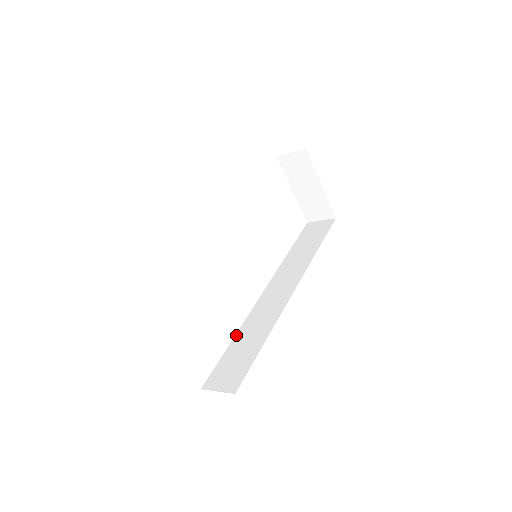
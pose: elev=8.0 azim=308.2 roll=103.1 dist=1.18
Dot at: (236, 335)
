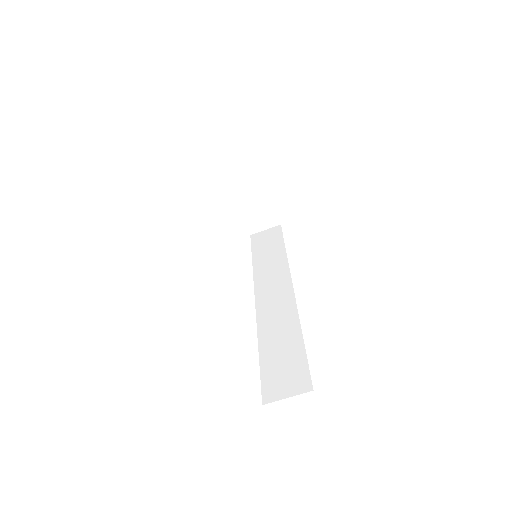
Dot at: (259, 344)
